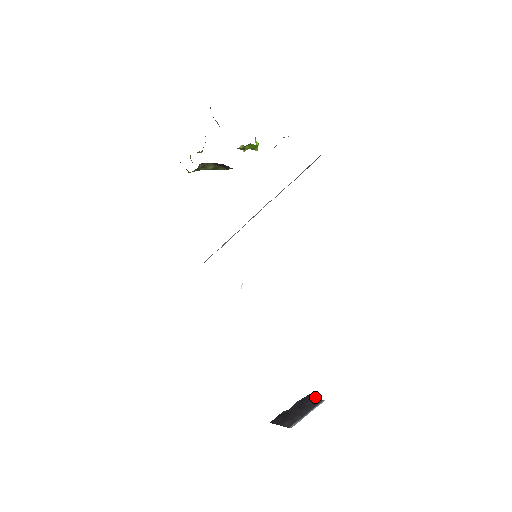
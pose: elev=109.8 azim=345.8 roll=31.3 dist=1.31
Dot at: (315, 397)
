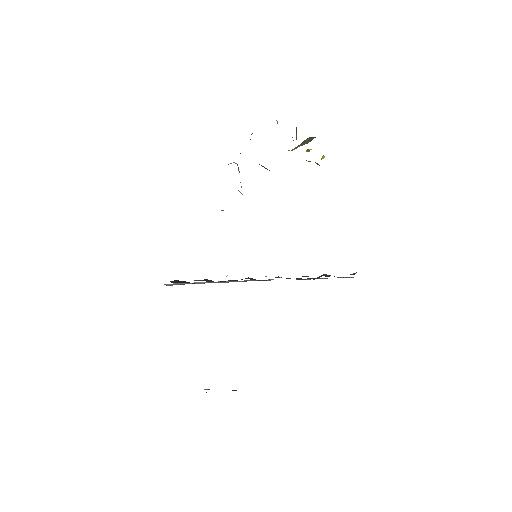
Dot at: (235, 390)
